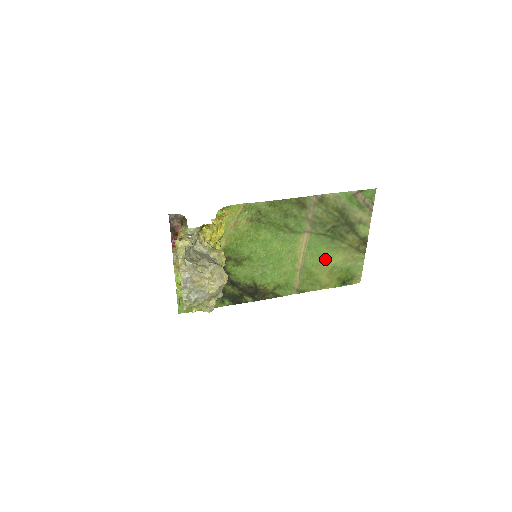
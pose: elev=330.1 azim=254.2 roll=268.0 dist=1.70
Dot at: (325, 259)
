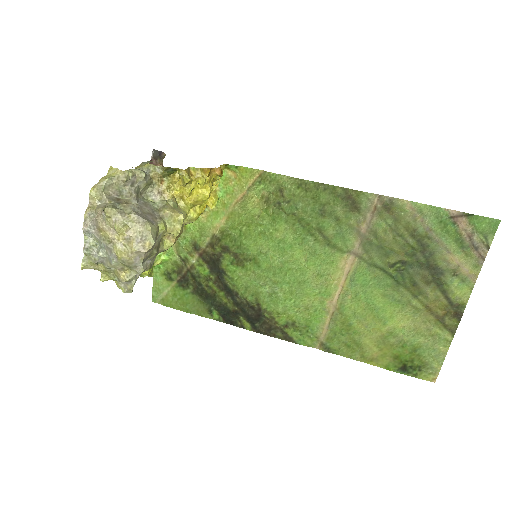
Dot at: (378, 313)
